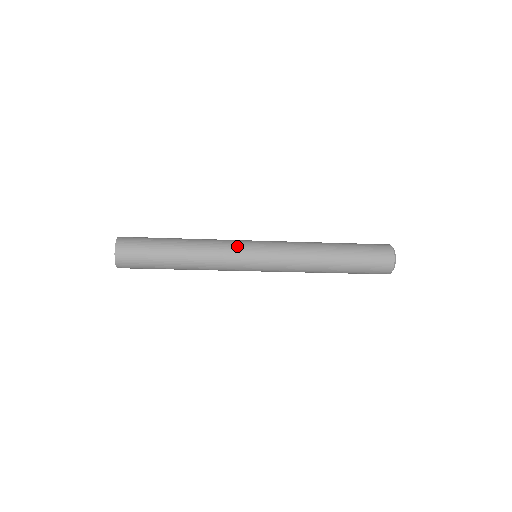
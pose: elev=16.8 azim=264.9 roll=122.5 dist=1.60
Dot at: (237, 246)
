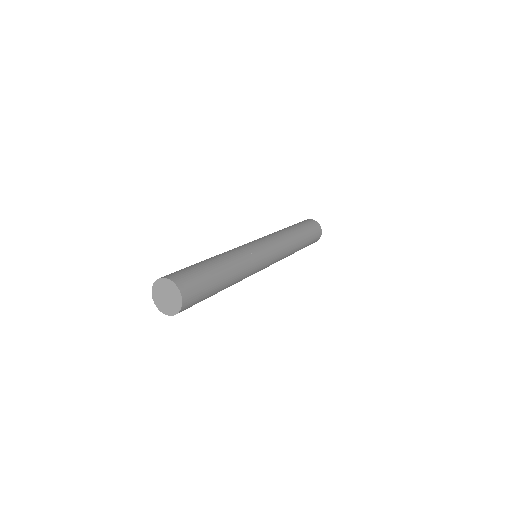
Dot at: (257, 271)
